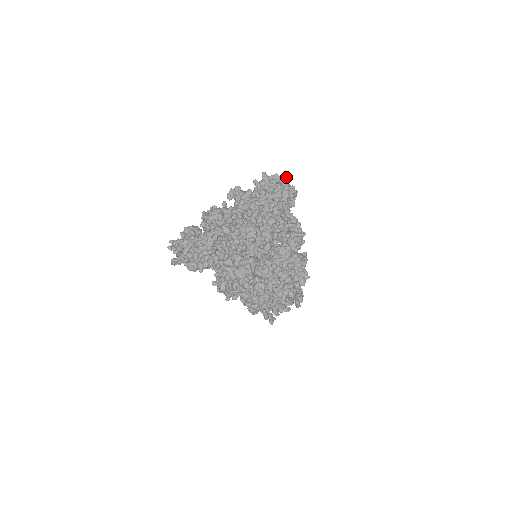
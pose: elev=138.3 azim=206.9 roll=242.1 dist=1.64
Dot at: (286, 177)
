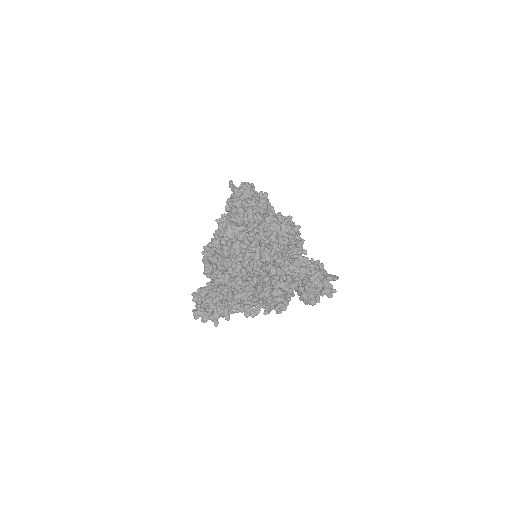
Dot at: (249, 189)
